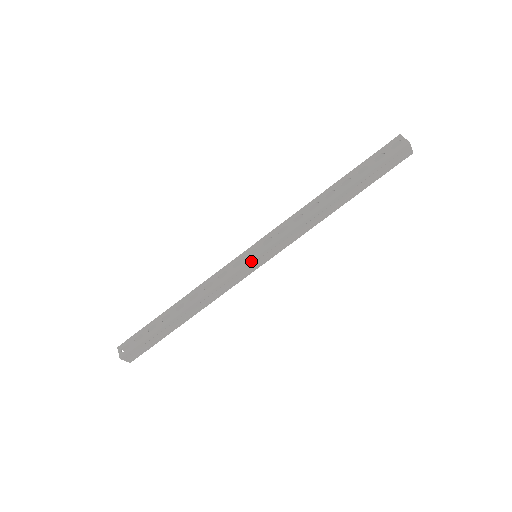
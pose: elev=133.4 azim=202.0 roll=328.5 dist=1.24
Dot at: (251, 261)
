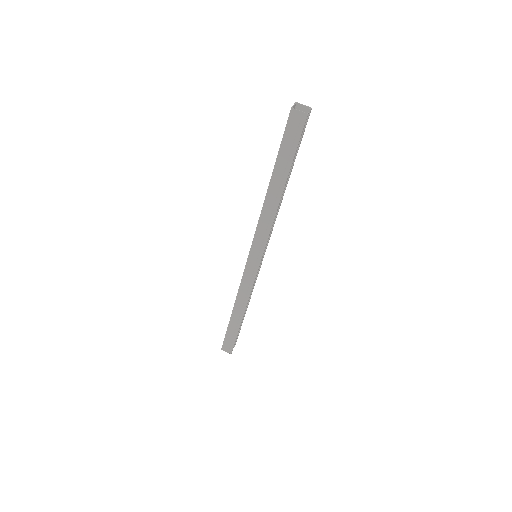
Dot at: (247, 261)
